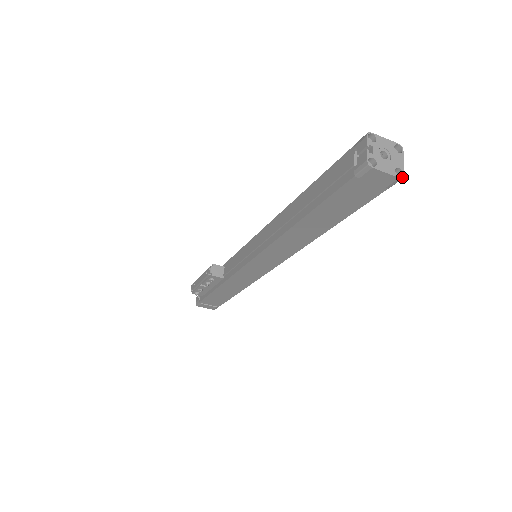
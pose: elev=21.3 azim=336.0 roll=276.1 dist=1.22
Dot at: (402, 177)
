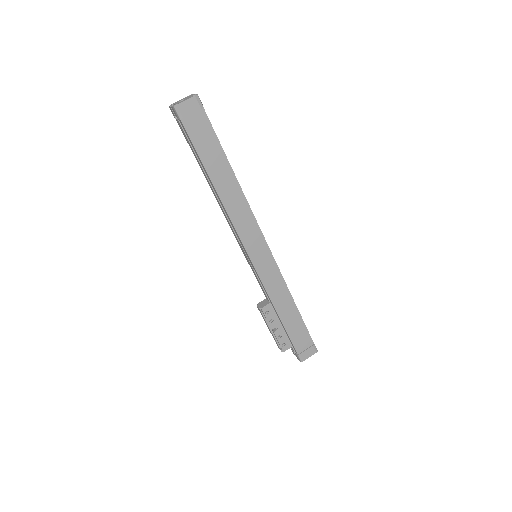
Dot at: (196, 95)
